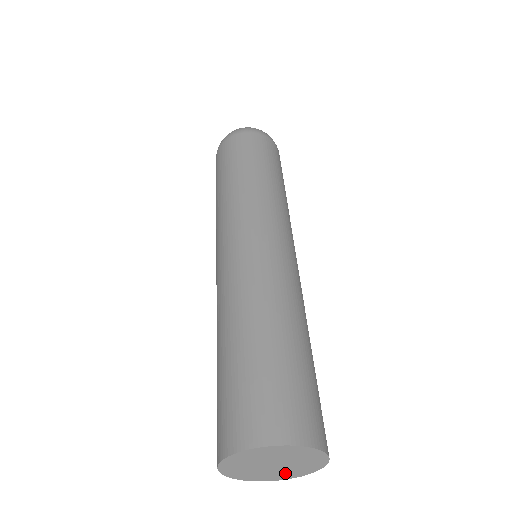
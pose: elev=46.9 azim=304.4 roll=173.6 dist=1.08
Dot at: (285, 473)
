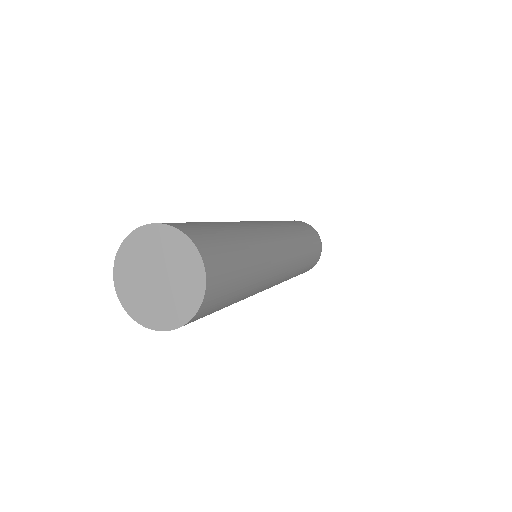
Dot at: (167, 309)
